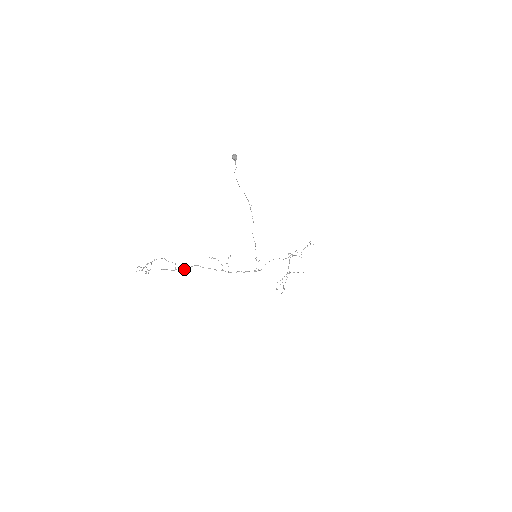
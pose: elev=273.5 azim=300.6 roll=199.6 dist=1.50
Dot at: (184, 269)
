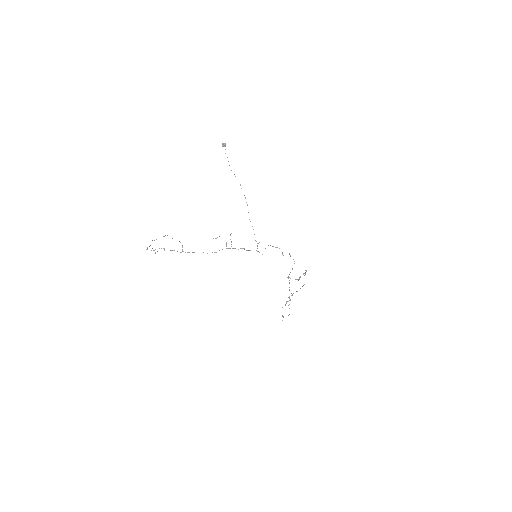
Dot at: occluded
